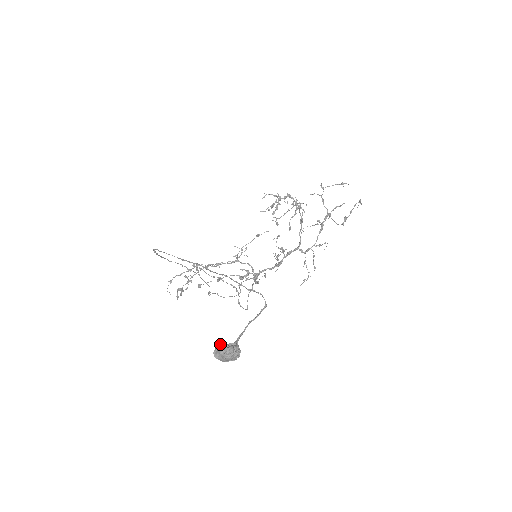
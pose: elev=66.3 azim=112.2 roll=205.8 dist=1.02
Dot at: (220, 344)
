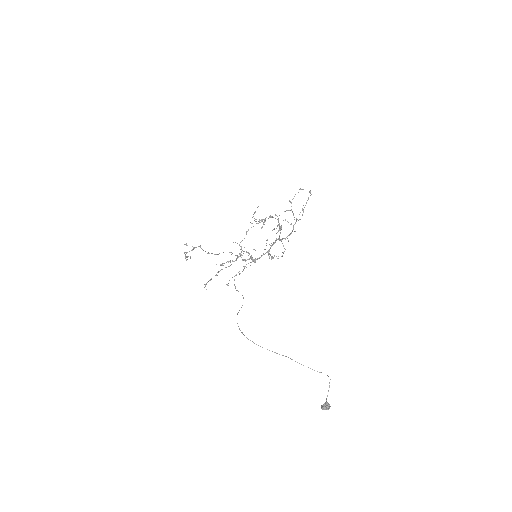
Dot at: (325, 408)
